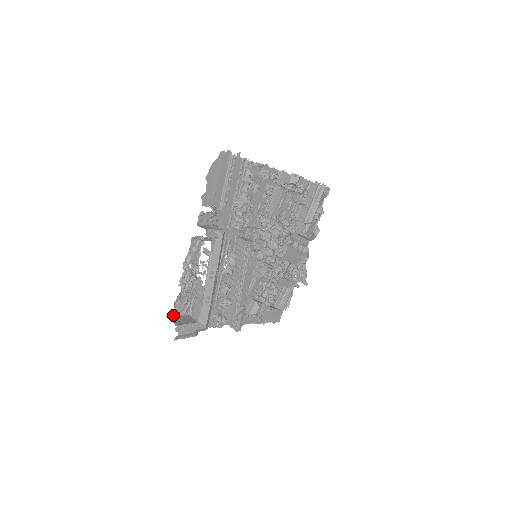
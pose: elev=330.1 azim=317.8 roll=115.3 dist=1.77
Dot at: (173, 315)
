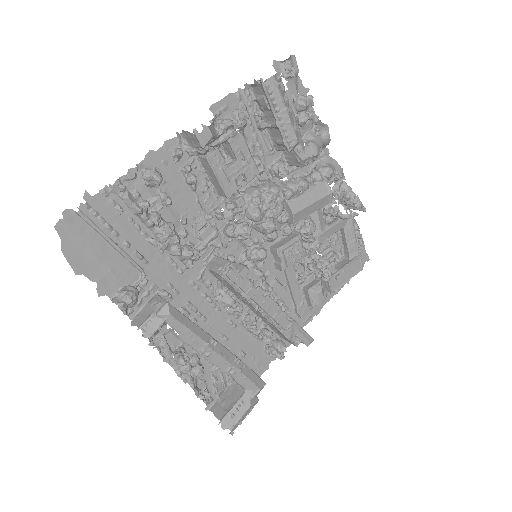
Dot at: (213, 401)
